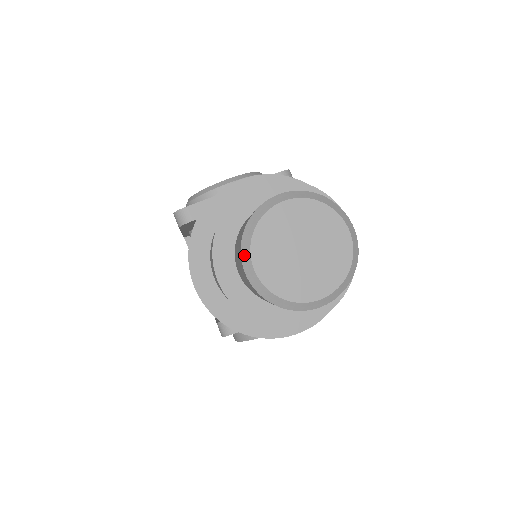
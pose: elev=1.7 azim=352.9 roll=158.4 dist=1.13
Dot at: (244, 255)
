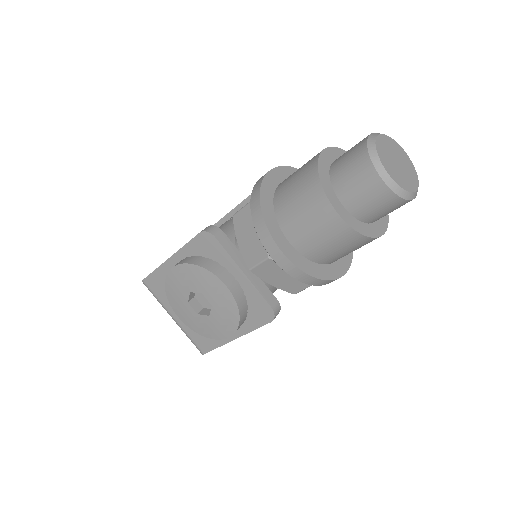
Dot at: (377, 133)
